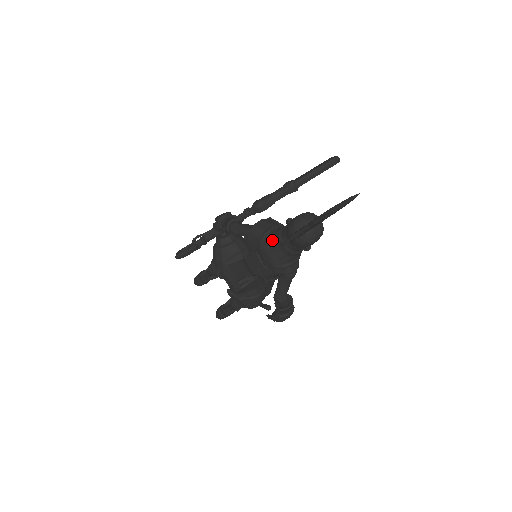
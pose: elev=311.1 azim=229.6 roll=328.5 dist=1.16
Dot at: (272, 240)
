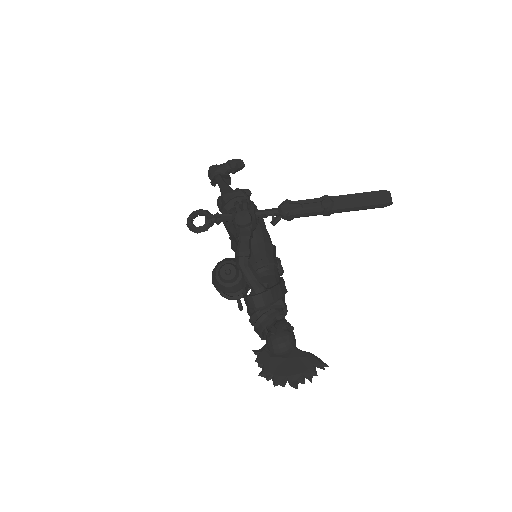
Dot at: (255, 326)
